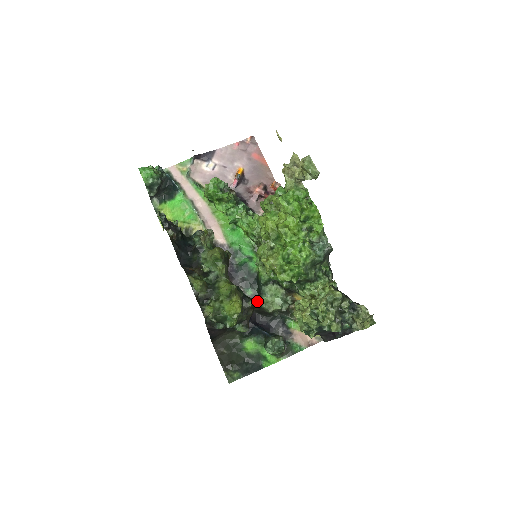
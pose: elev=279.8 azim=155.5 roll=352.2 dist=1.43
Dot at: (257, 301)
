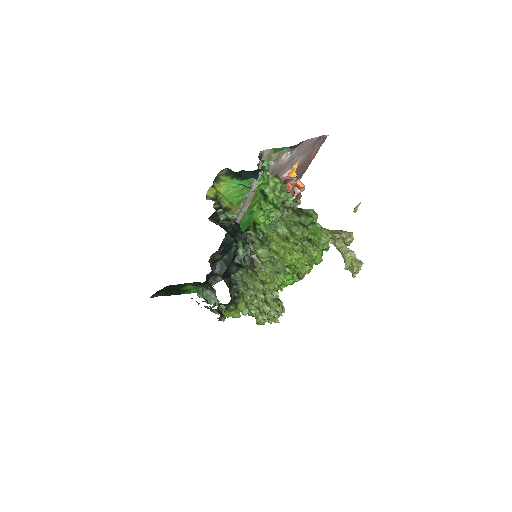
Dot at: (223, 271)
